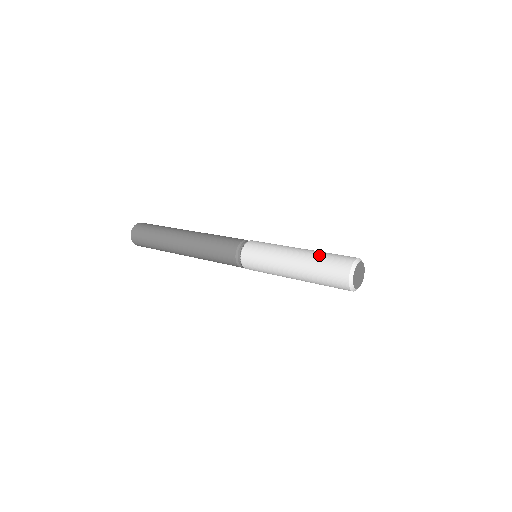
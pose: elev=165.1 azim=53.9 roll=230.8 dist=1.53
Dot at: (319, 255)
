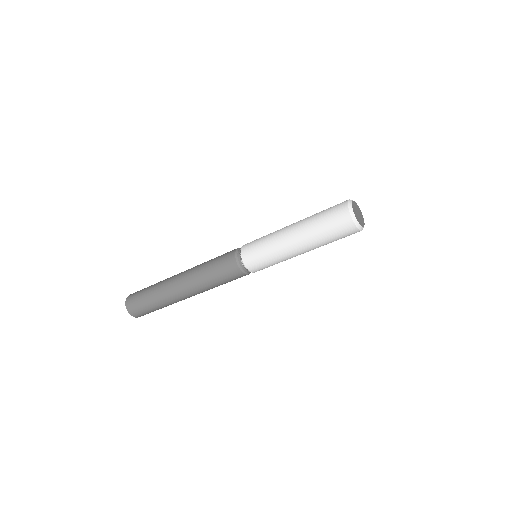
Dot at: occluded
